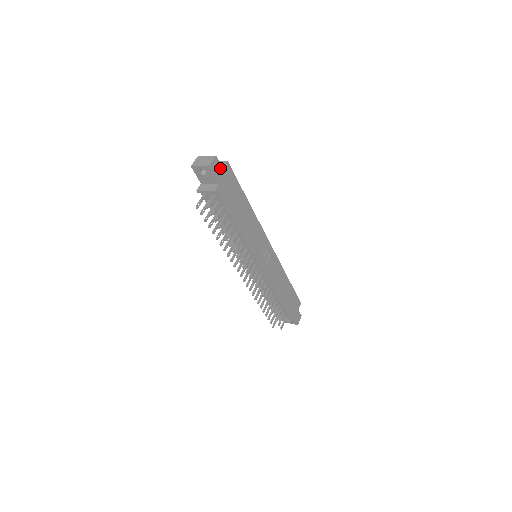
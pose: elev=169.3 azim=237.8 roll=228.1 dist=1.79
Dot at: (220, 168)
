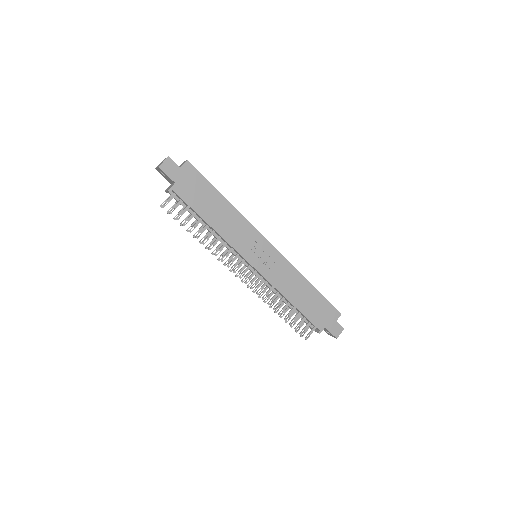
Dot at: (176, 168)
